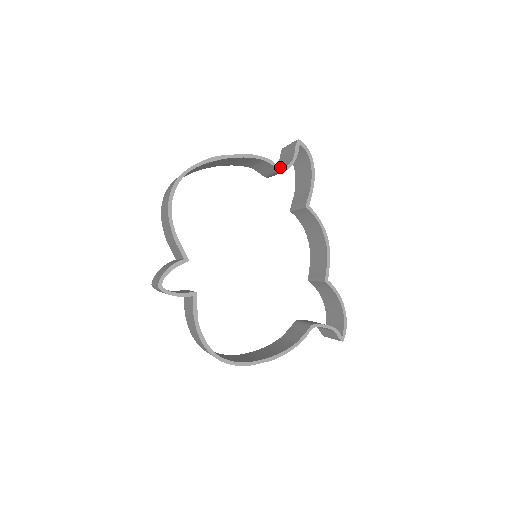
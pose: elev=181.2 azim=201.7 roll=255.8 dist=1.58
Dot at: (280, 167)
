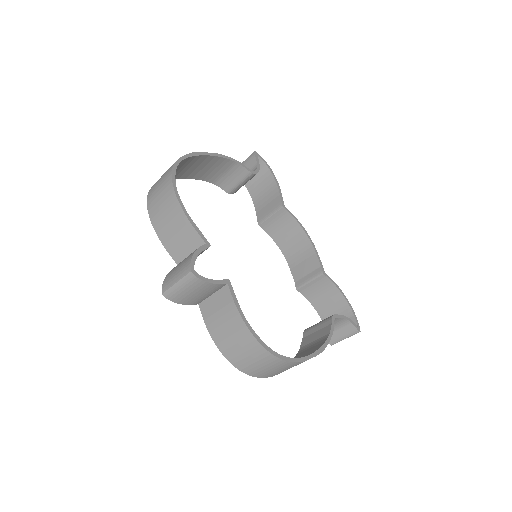
Dot at: (251, 170)
